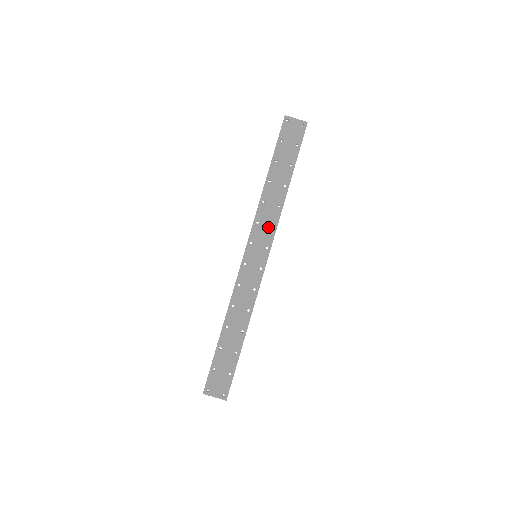
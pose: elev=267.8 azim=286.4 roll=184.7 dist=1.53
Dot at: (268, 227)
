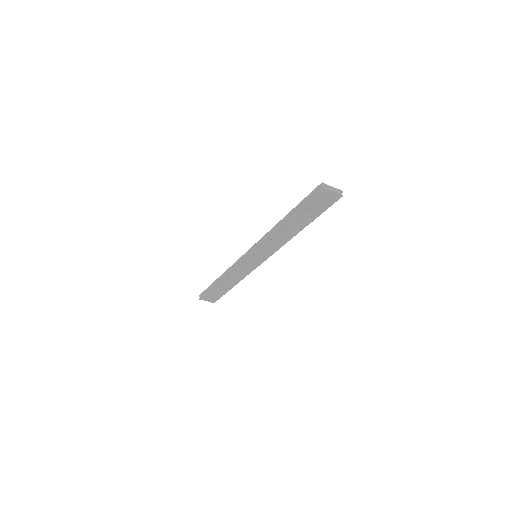
Dot at: (272, 247)
